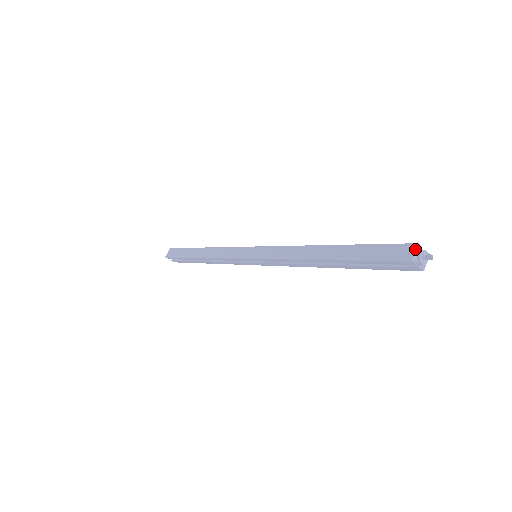
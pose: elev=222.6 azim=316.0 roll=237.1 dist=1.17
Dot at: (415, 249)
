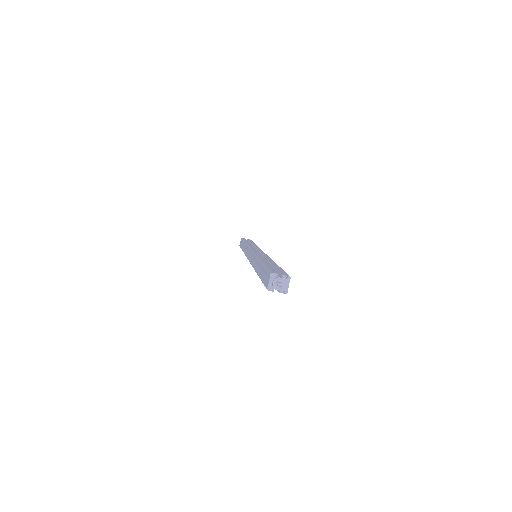
Dot at: (269, 279)
